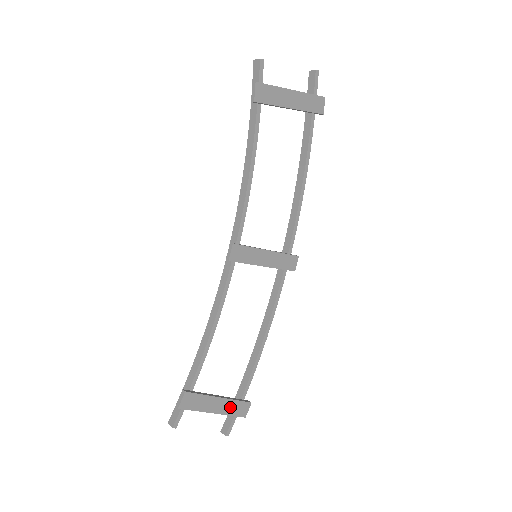
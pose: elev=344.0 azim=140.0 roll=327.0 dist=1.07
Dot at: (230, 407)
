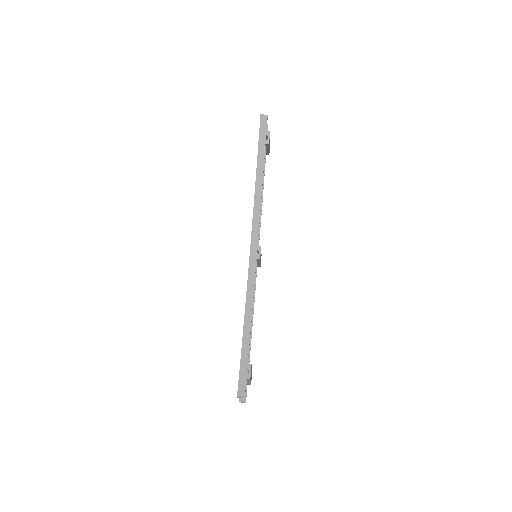
Dot at: (251, 376)
